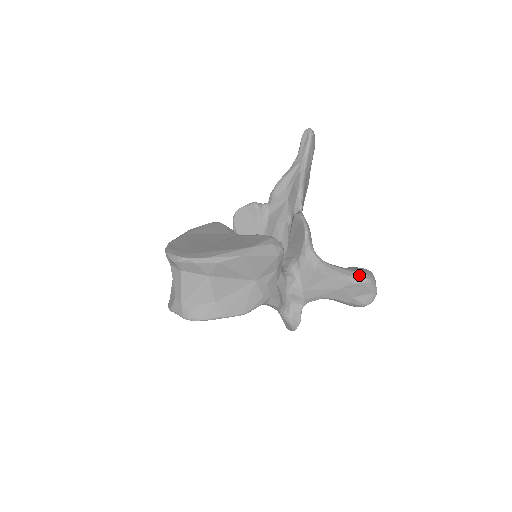
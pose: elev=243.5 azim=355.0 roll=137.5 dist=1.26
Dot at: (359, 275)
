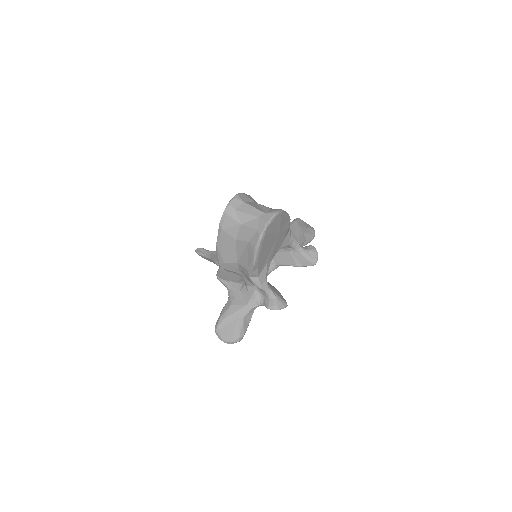
Dot at: occluded
